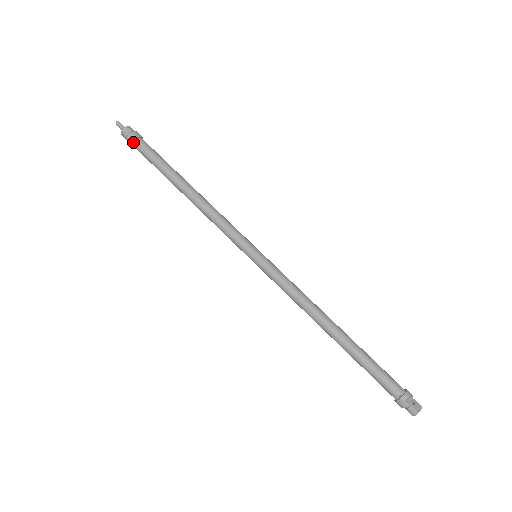
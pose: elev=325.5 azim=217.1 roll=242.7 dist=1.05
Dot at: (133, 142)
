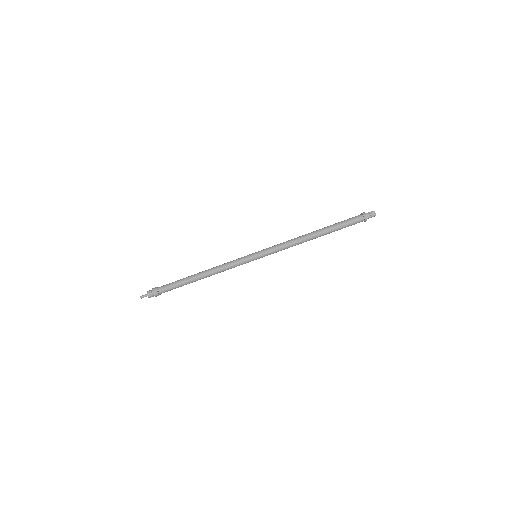
Dot at: (157, 290)
